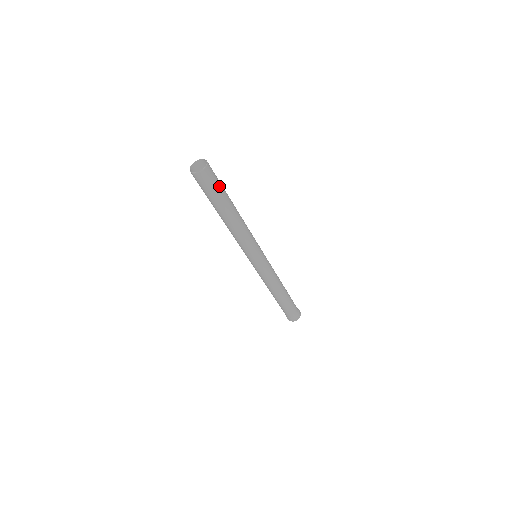
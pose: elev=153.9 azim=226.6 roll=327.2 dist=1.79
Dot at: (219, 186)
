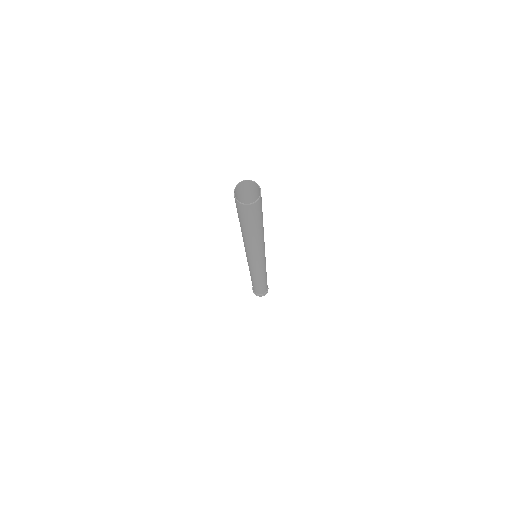
Dot at: occluded
